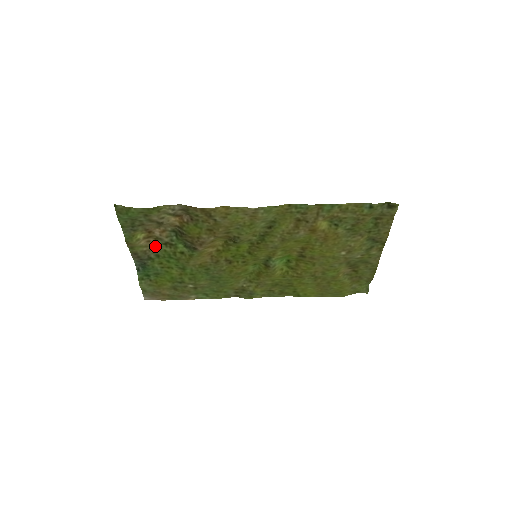
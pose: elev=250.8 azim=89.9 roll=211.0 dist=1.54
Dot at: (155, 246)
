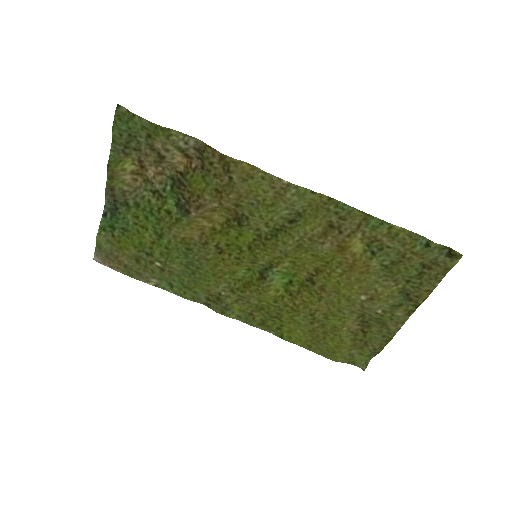
Dot at: (140, 190)
